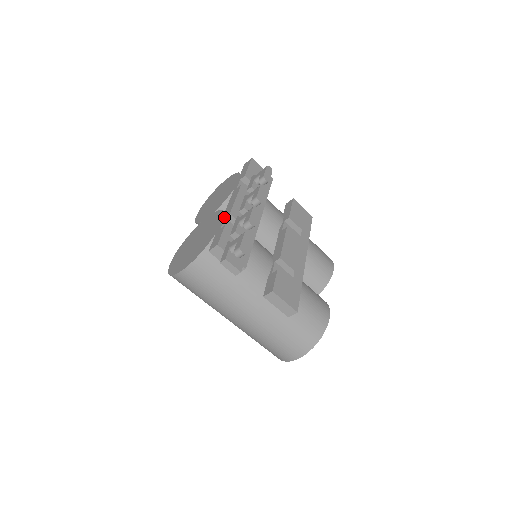
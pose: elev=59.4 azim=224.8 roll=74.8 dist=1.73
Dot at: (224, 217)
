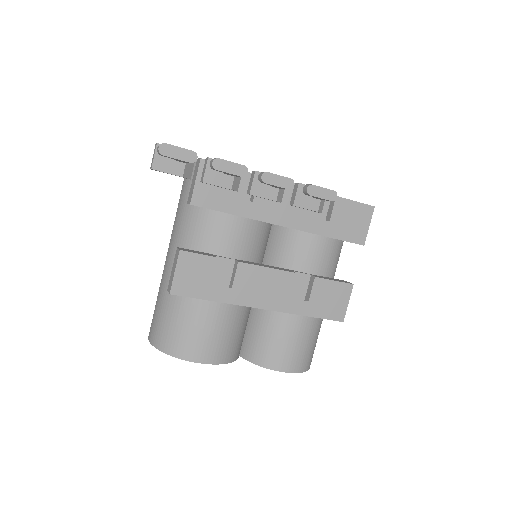
Dot at: occluded
